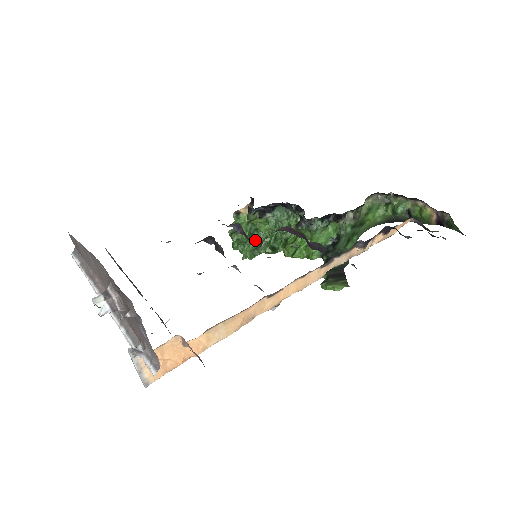
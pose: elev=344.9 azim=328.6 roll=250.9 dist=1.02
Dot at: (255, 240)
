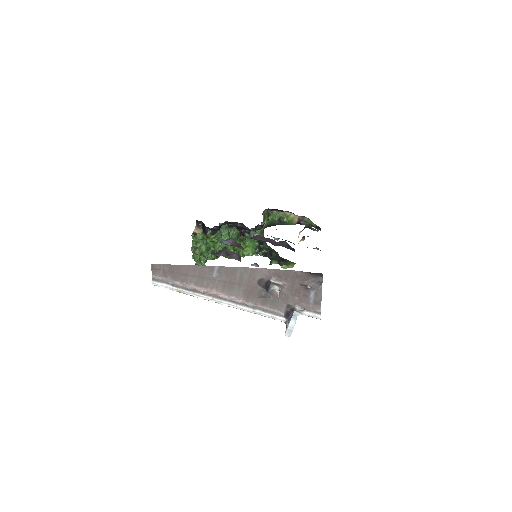
Dot at: (207, 251)
